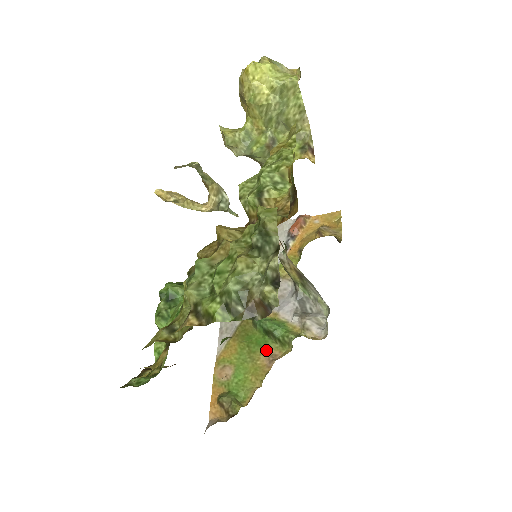
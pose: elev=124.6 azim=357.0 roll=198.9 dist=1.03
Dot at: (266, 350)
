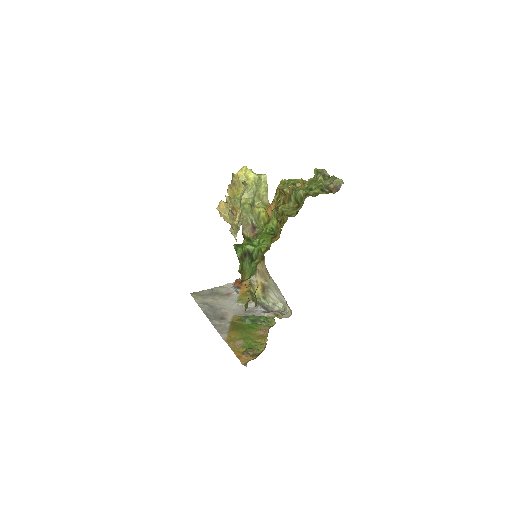
Dot at: (258, 329)
